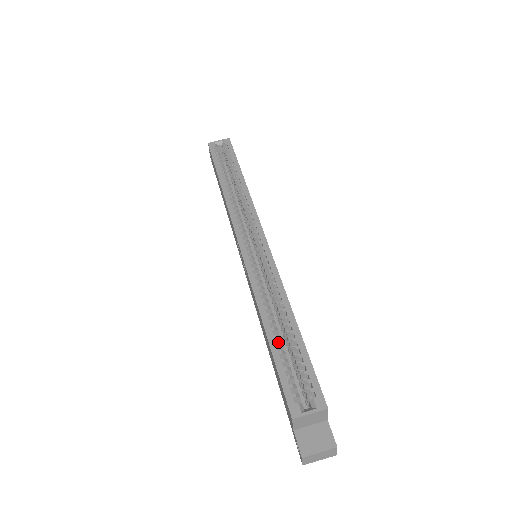
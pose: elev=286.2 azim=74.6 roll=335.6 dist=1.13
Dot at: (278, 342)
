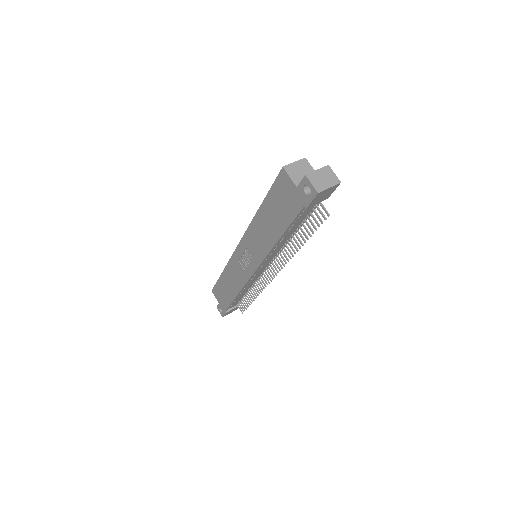
Dot at: occluded
